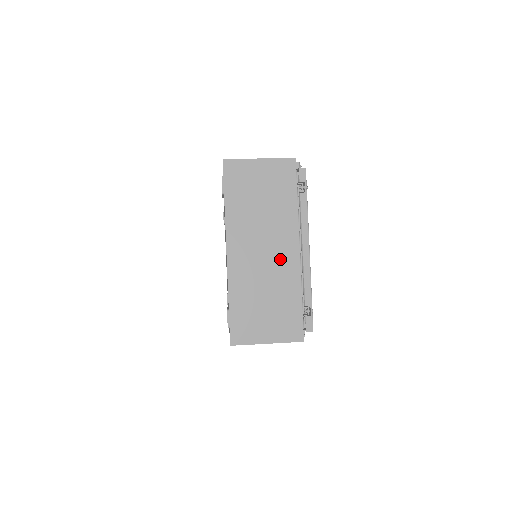
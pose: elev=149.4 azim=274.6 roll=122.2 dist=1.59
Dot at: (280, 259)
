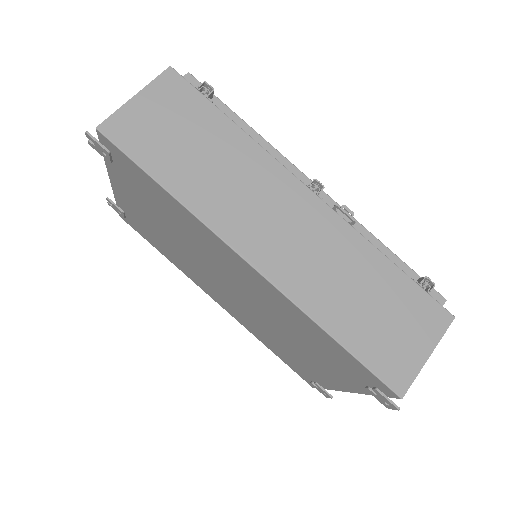
Dot at: occluded
